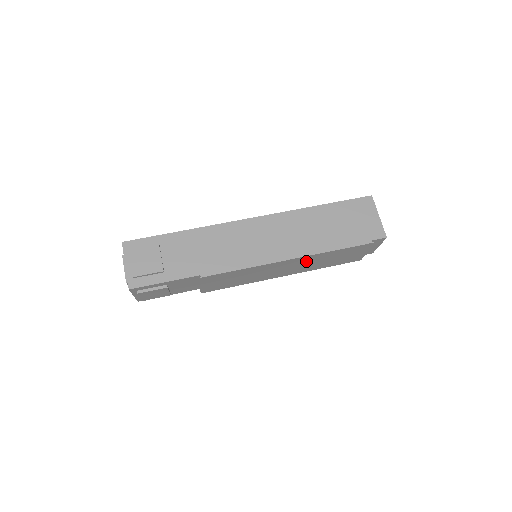
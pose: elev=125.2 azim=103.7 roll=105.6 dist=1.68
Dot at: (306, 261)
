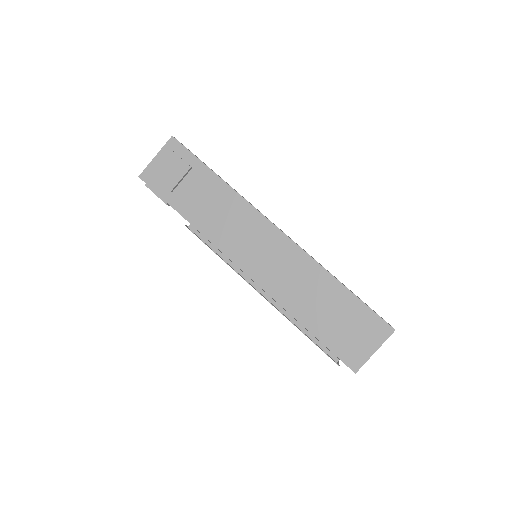
Dot at: occluded
